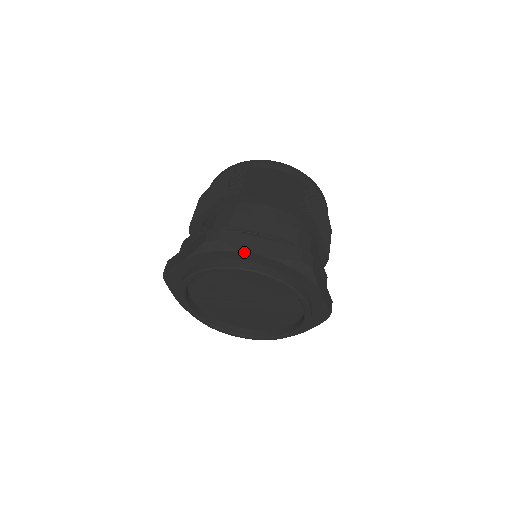
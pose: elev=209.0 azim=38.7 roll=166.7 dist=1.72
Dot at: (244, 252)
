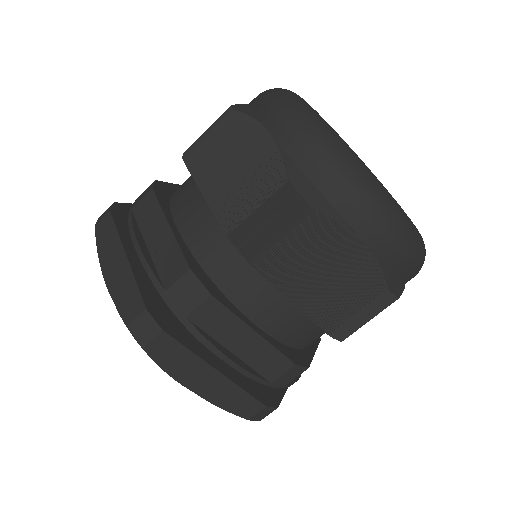
Dot at: (100, 260)
